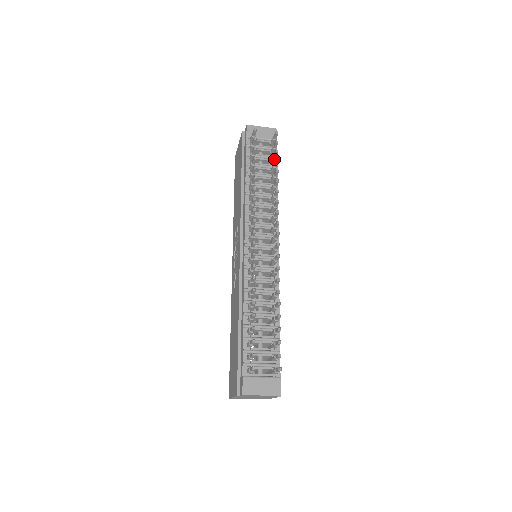
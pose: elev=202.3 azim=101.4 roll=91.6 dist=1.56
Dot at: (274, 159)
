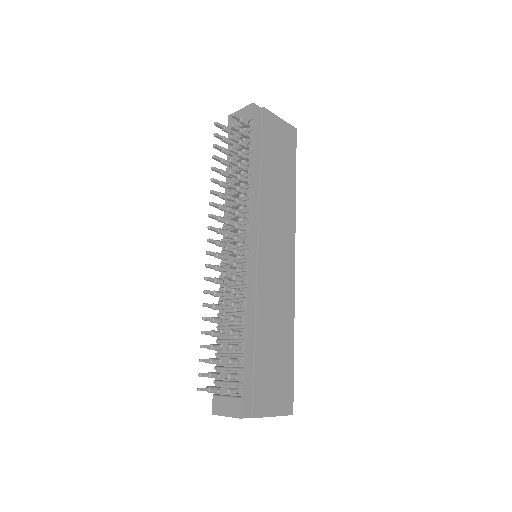
Dot at: (240, 145)
